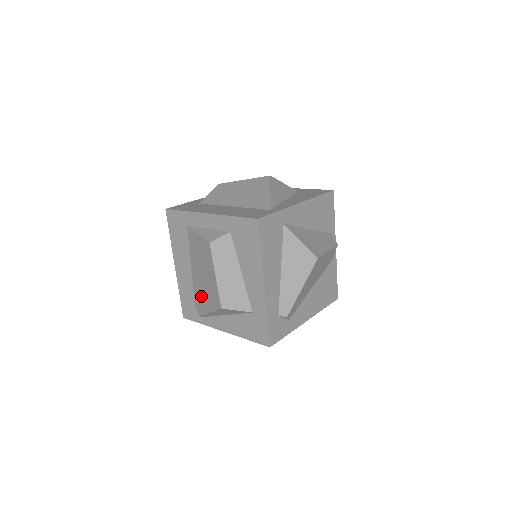
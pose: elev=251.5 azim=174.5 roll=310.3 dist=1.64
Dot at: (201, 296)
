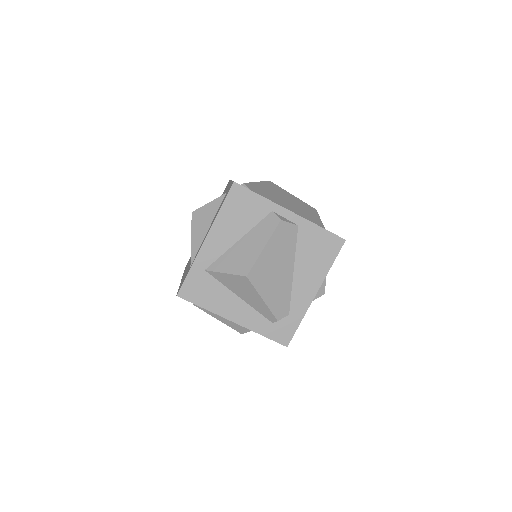
Dot at: occluded
